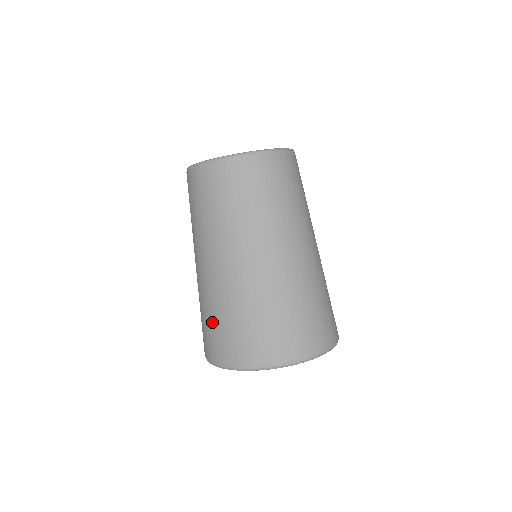
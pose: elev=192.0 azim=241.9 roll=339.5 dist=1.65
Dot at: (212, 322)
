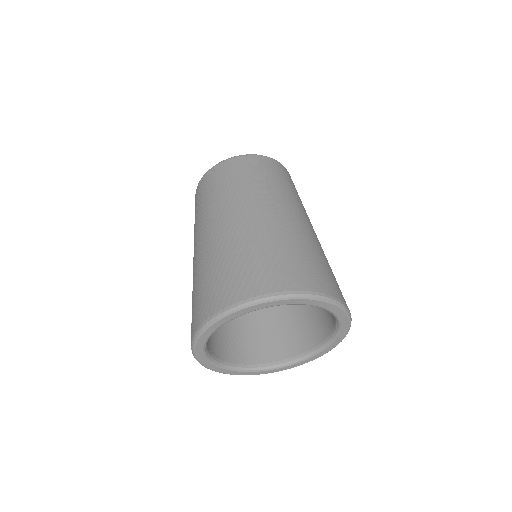
Dot at: (208, 278)
